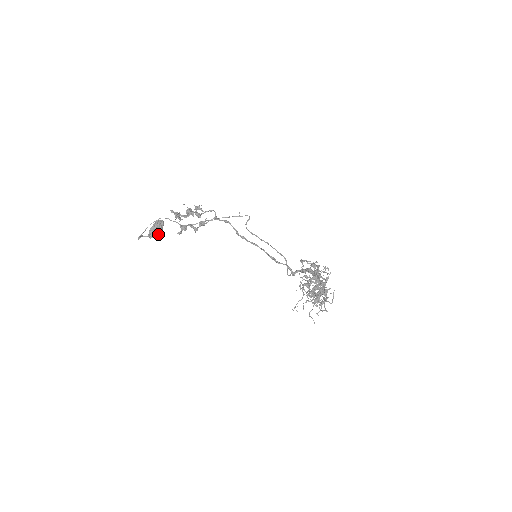
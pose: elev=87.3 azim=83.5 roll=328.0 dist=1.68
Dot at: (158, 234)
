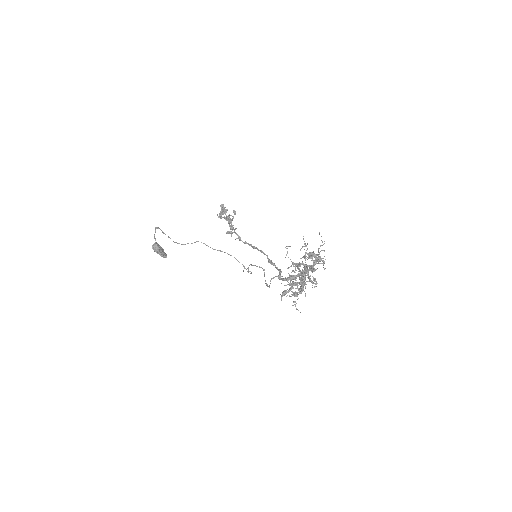
Dot at: (159, 251)
